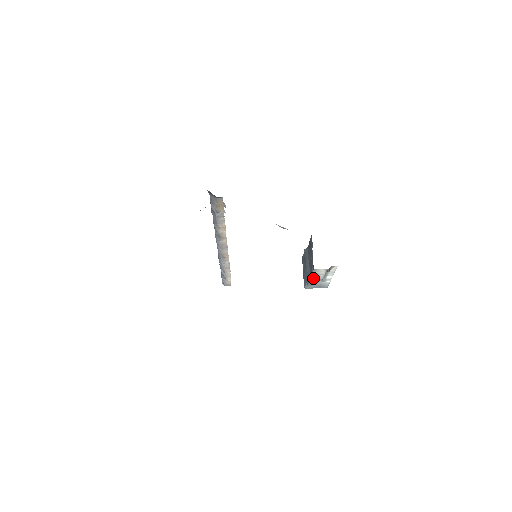
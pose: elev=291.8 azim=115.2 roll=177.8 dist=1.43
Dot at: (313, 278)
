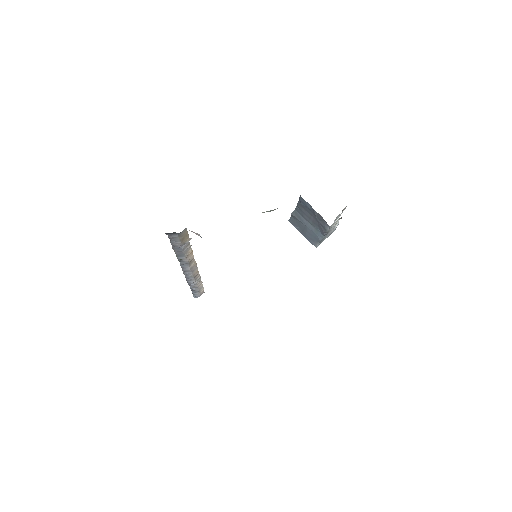
Dot at: (326, 234)
